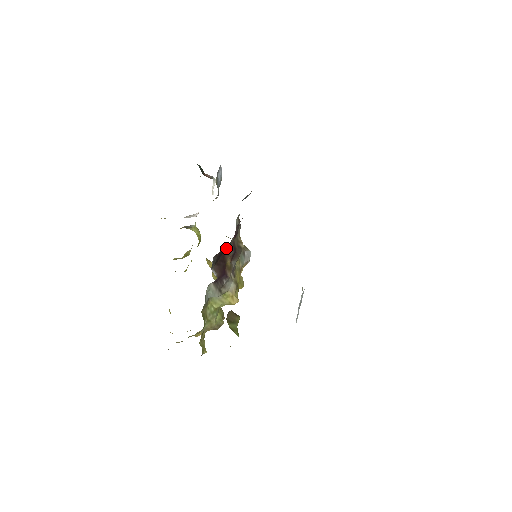
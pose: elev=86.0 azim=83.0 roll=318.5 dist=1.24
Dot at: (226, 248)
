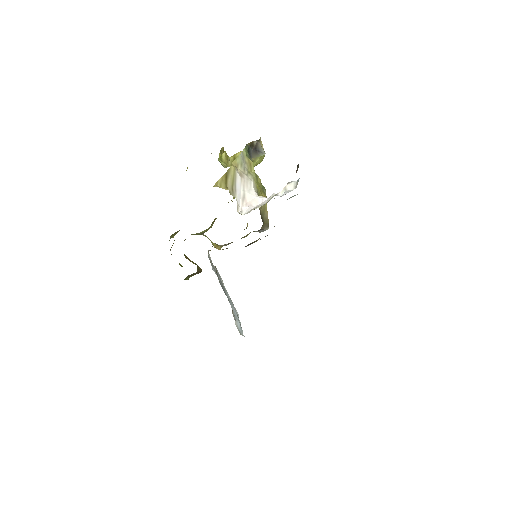
Dot at: occluded
